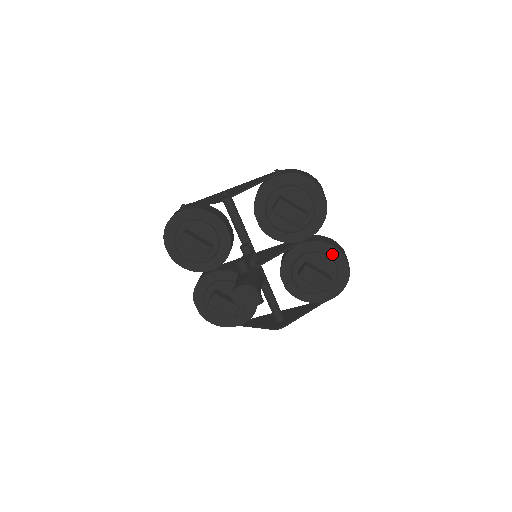
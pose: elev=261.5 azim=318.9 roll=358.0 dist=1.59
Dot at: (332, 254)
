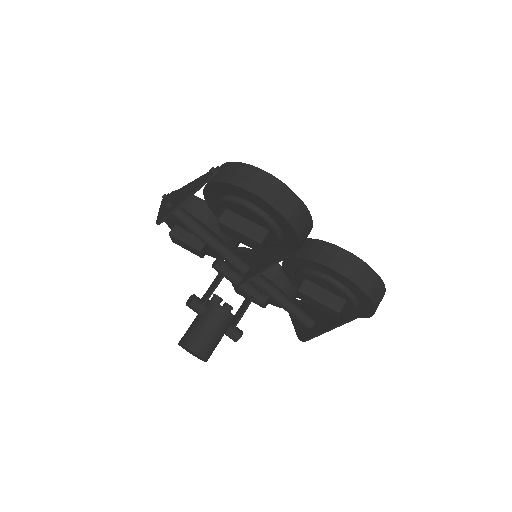
Dot at: (334, 276)
